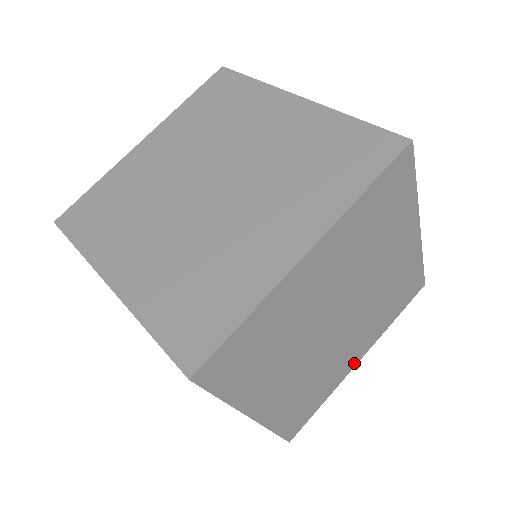
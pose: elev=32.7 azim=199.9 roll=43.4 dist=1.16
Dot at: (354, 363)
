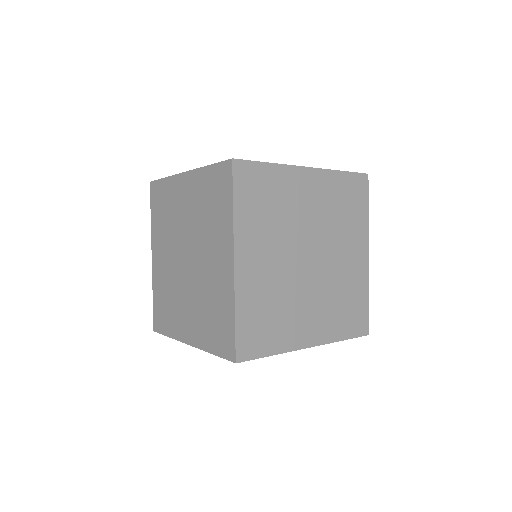
Dot at: (365, 260)
